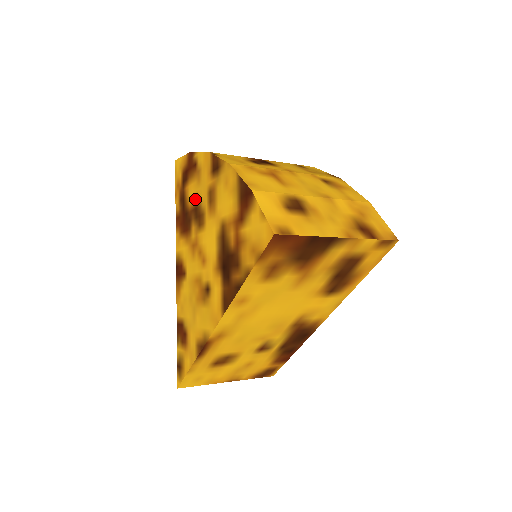
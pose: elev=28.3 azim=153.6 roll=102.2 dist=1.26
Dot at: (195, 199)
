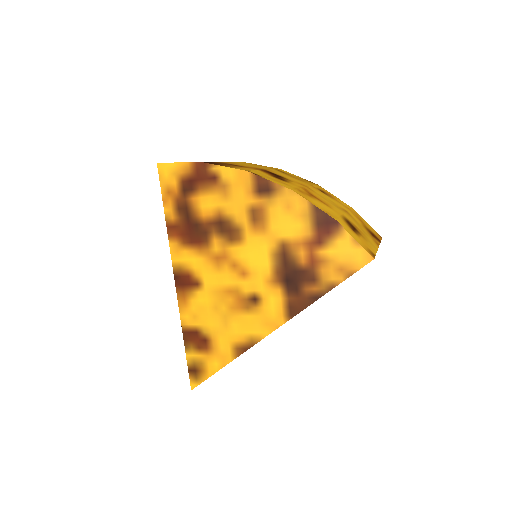
Dot at: (218, 213)
